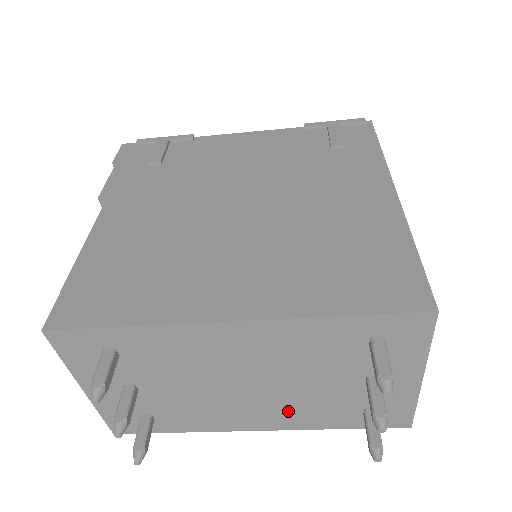
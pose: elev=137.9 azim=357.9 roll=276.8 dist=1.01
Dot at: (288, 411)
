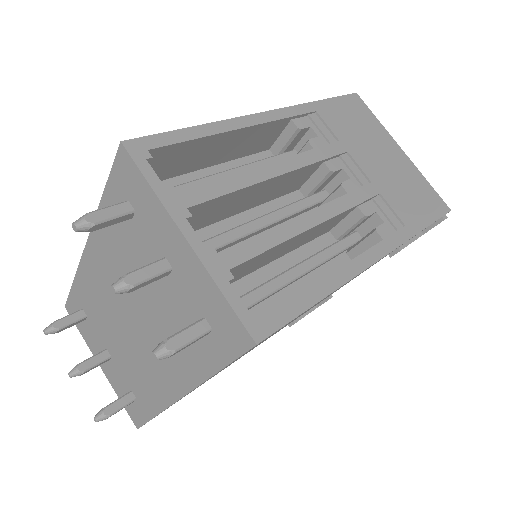
Dot at: occluded
